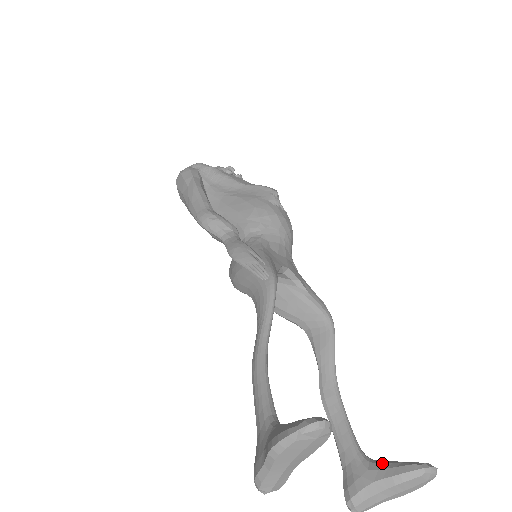
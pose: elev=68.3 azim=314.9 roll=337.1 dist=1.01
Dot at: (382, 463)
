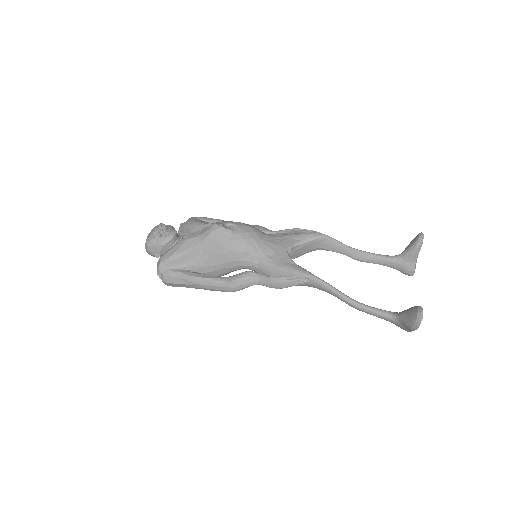
Dot at: (406, 254)
